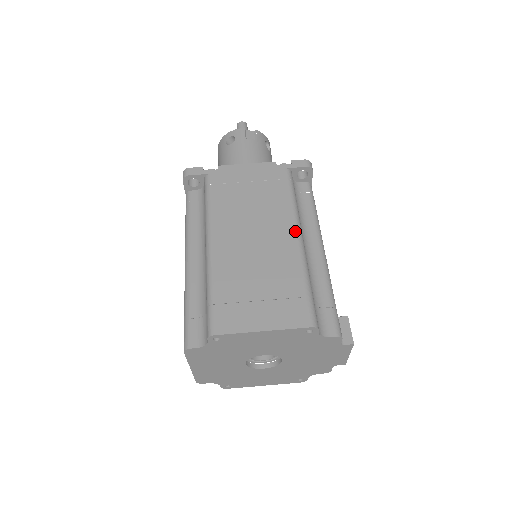
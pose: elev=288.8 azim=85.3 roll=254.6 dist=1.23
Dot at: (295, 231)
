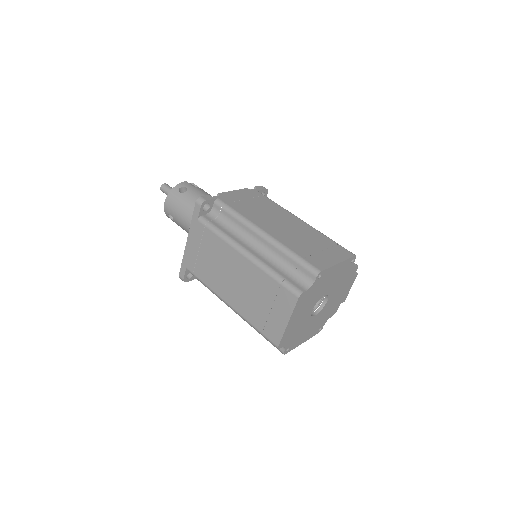
Dot at: (298, 218)
